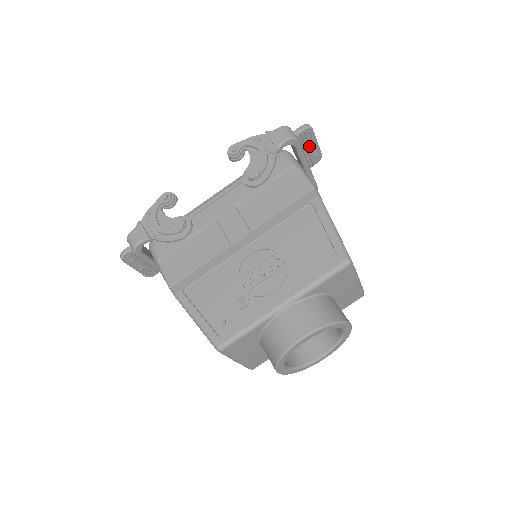
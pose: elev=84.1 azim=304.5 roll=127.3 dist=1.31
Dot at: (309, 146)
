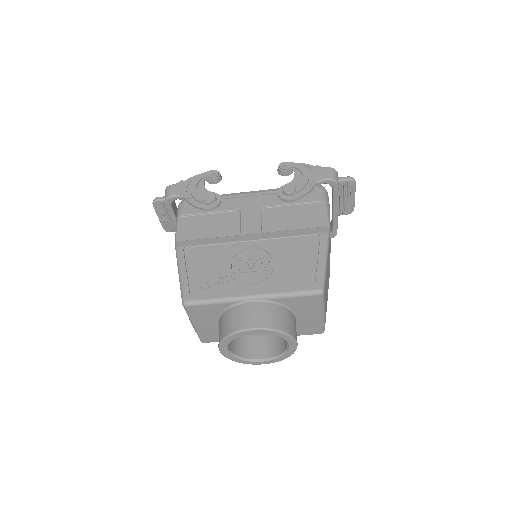
Dot at: (346, 196)
